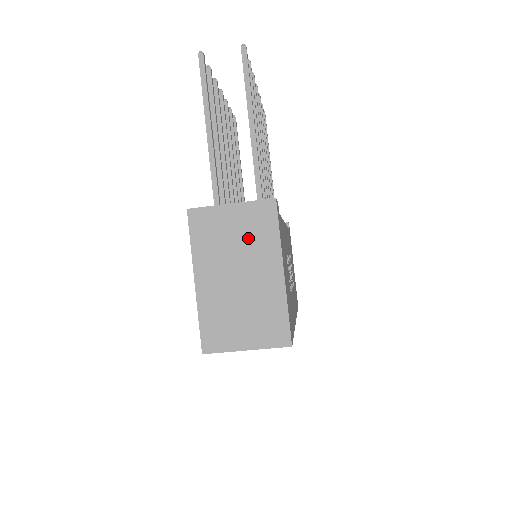
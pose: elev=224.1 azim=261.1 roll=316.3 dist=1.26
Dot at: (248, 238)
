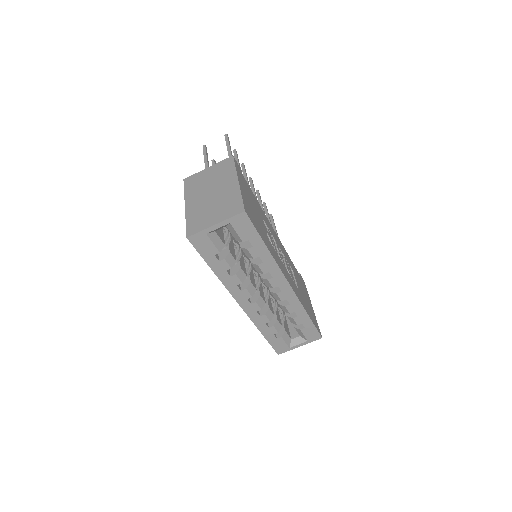
Dot at: (217, 176)
